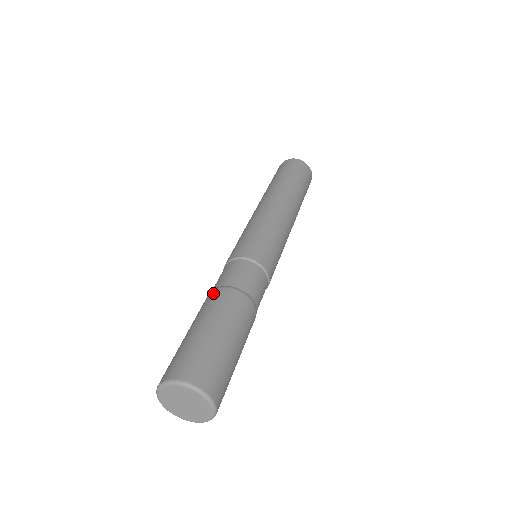
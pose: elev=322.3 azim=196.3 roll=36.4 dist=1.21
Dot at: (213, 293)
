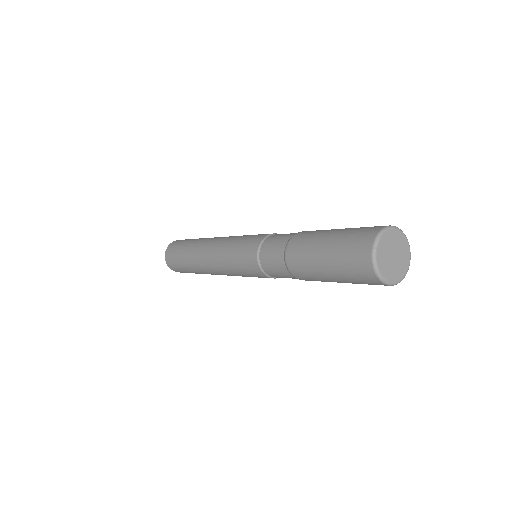
Dot at: (301, 233)
